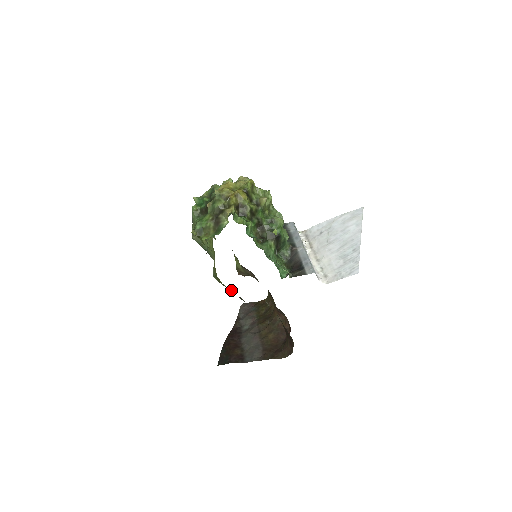
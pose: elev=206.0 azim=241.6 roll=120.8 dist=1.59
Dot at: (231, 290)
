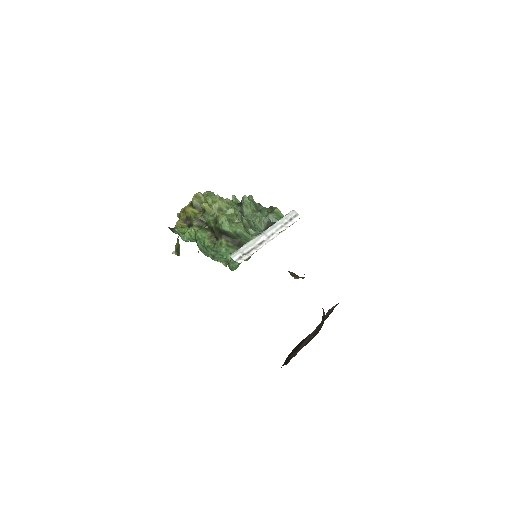
Dot at: occluded
